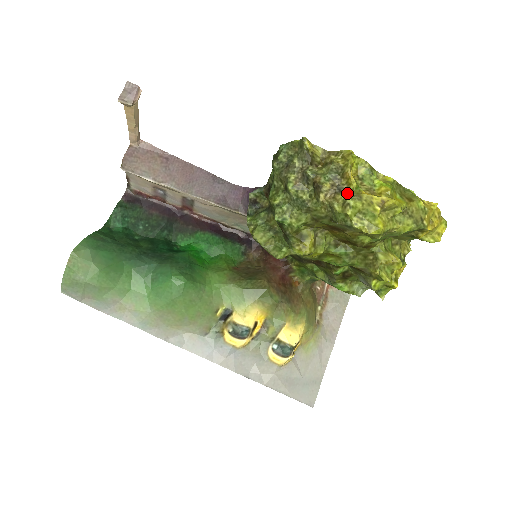
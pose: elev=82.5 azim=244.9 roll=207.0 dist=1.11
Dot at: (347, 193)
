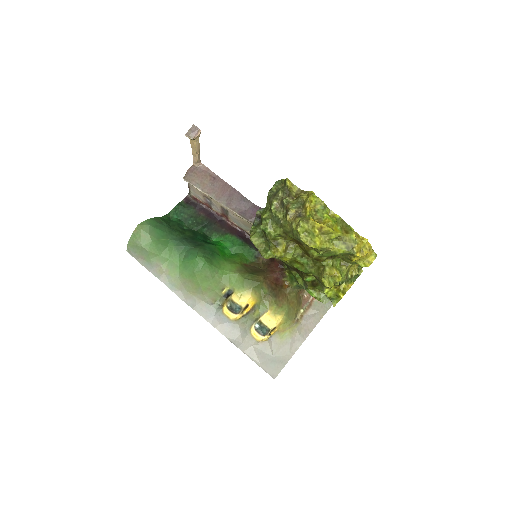
Dot at: (302, 218)
